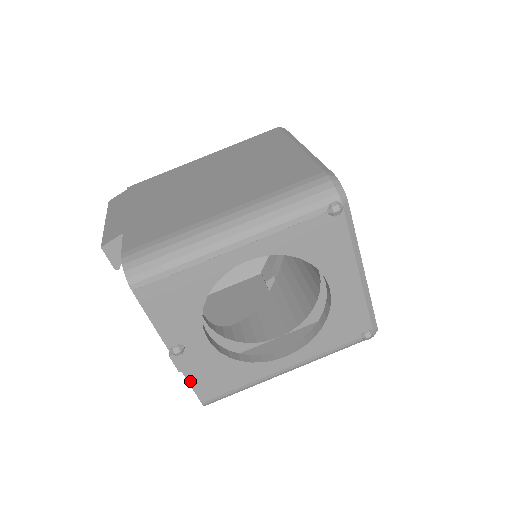
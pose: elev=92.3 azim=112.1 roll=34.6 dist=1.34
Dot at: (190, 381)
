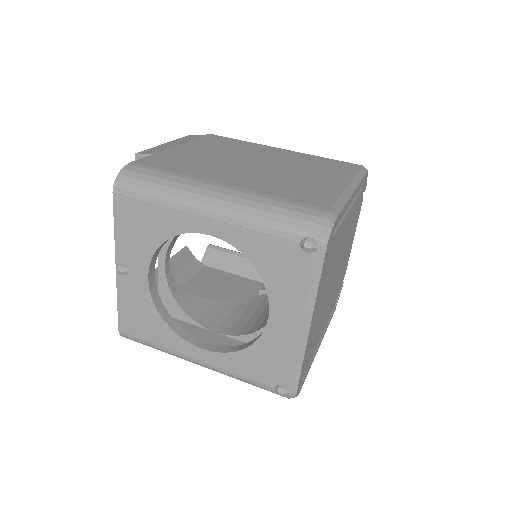
Dot at: (119, 304)
